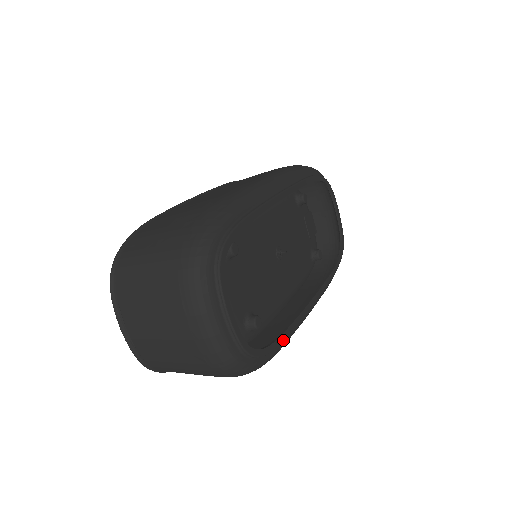
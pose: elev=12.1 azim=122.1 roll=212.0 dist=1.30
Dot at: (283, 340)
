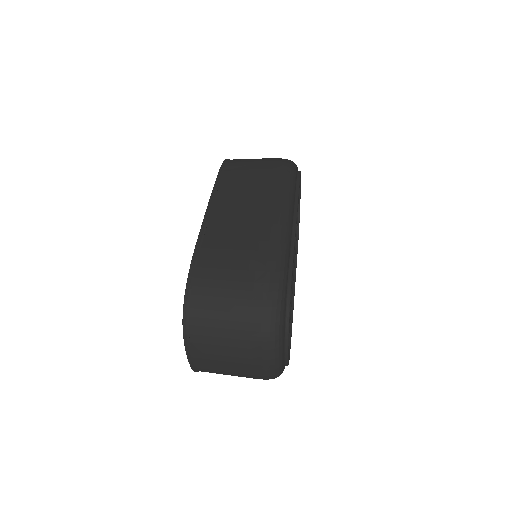
Dot at: (291, 335)
